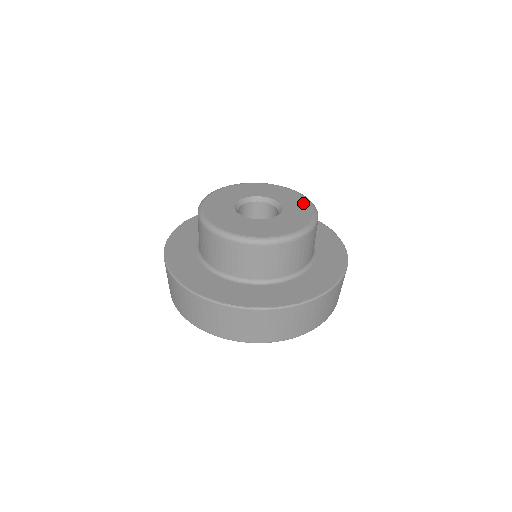
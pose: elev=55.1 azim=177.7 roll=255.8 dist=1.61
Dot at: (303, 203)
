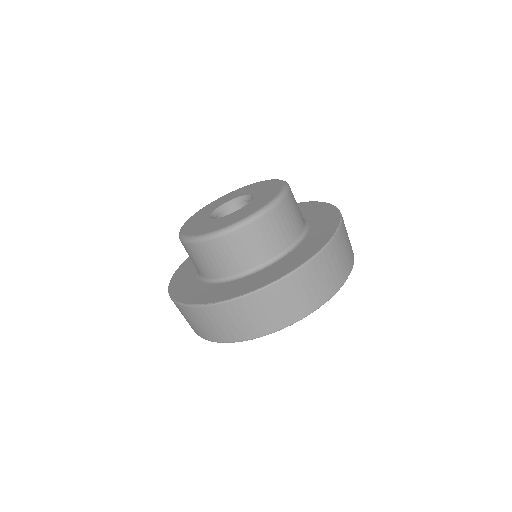
Dot at: (275, 188)
